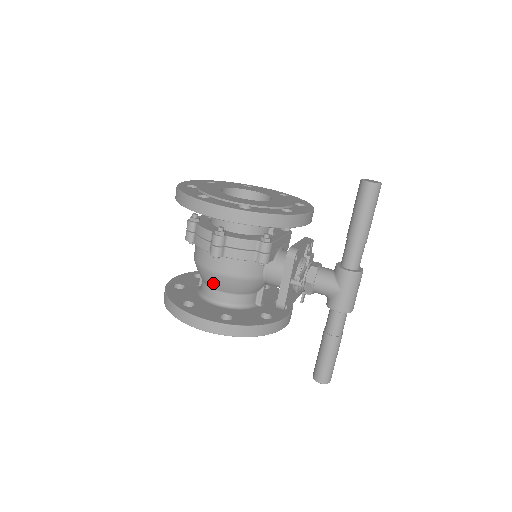
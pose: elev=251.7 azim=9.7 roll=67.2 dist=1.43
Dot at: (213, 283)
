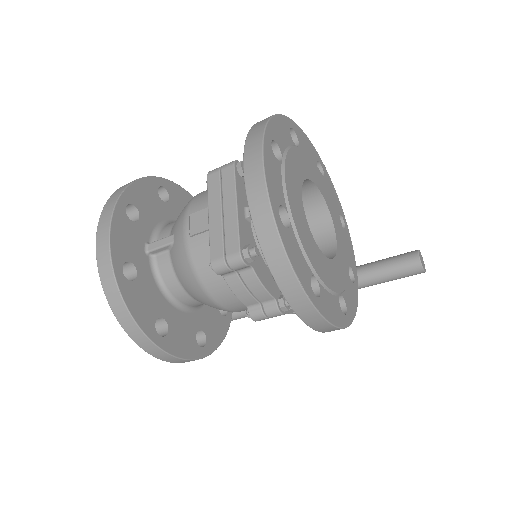
Dot at: (205, 304)
